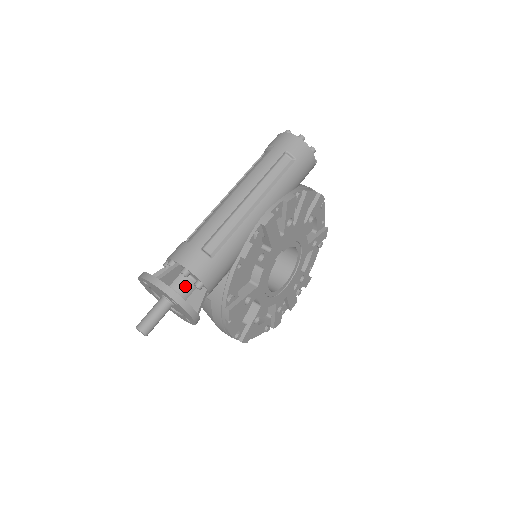
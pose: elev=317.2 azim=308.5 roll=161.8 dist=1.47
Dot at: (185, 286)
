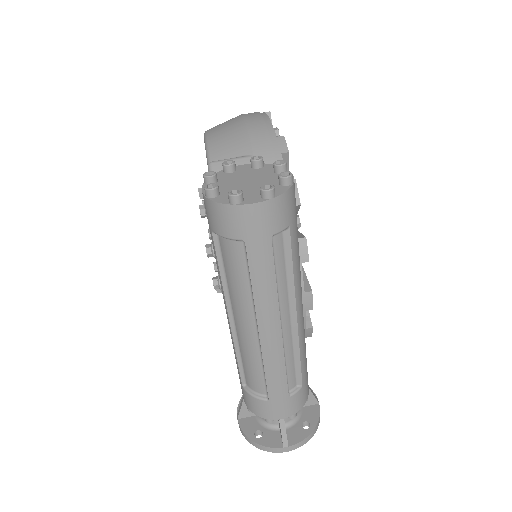
Dot at: occluded
